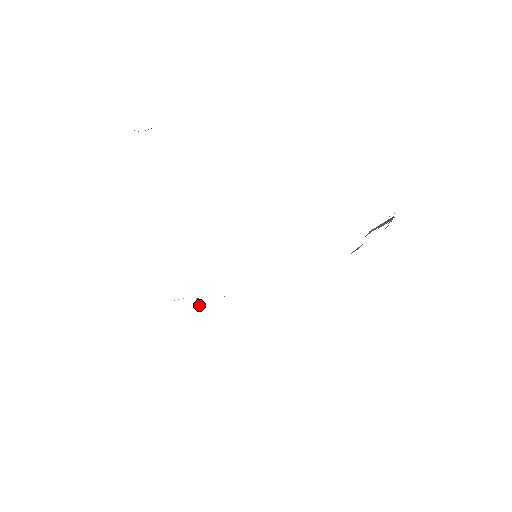
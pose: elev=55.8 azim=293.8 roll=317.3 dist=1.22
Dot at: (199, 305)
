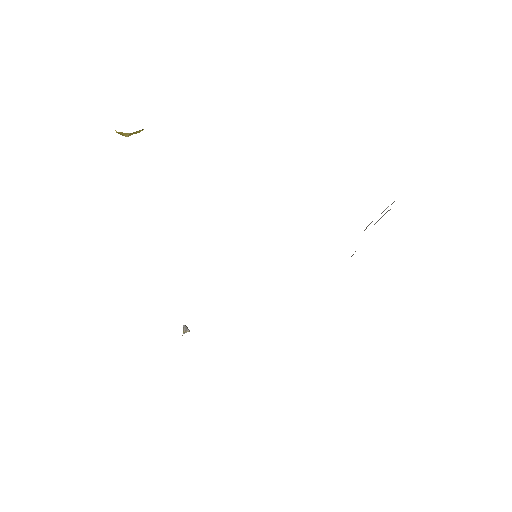
Dot at: (188, 331)
